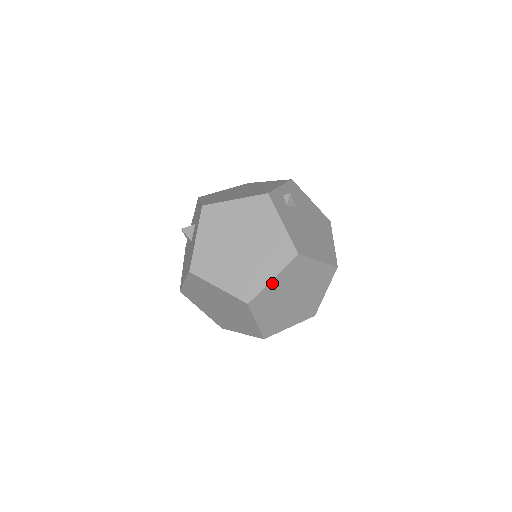
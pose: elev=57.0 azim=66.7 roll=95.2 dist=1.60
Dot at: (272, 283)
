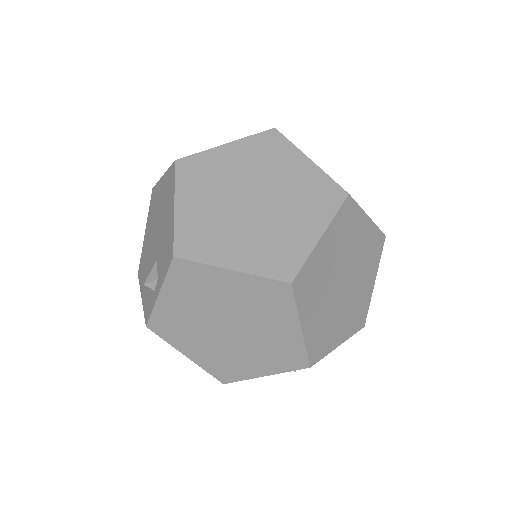
Dot at: (365, 220)
